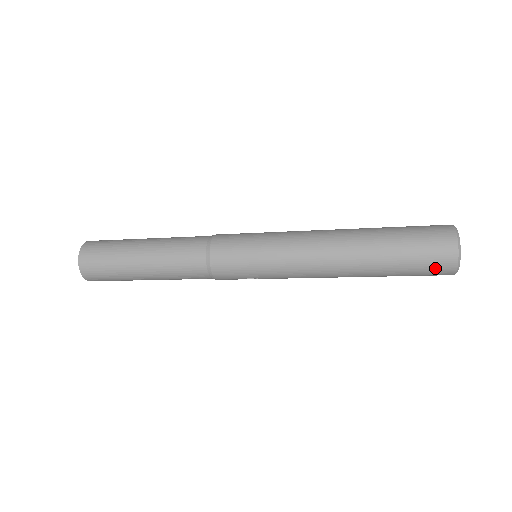
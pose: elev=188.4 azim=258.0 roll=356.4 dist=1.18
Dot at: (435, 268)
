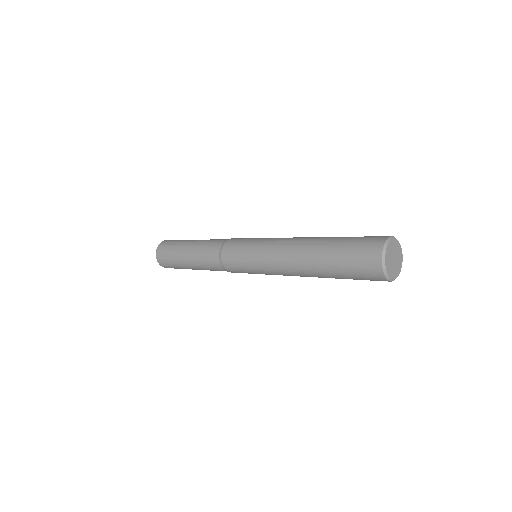
Dot at: (372, 280)
